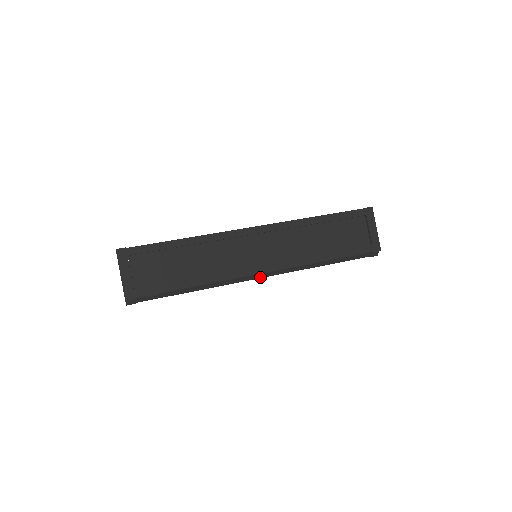
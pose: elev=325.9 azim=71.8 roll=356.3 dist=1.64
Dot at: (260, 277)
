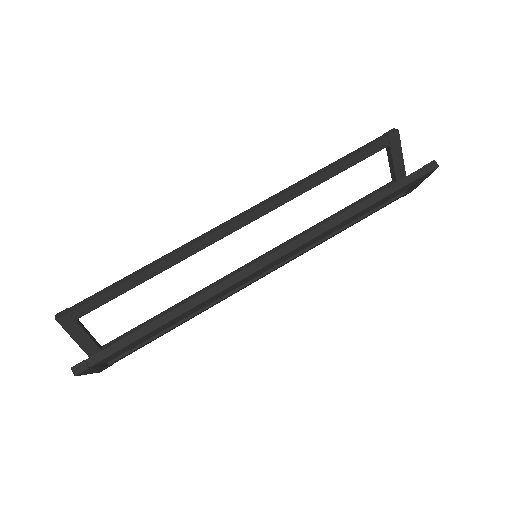
Dot at: occluded
